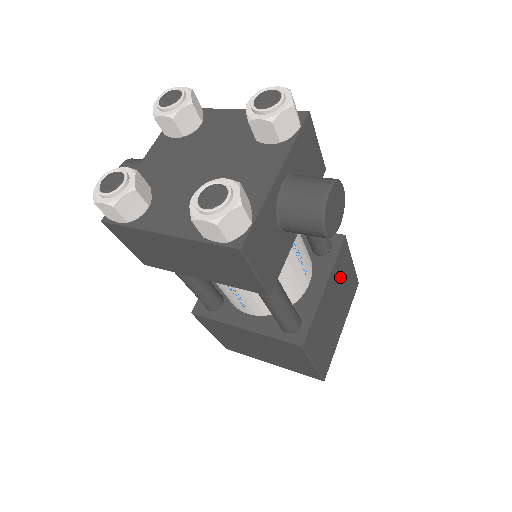
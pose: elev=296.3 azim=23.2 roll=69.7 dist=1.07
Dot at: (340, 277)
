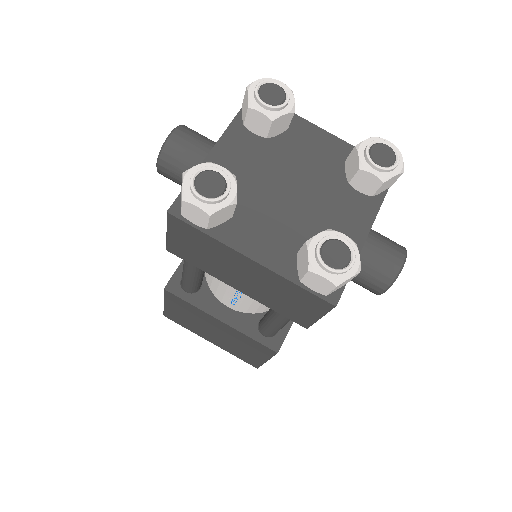
Dot at: occluded
